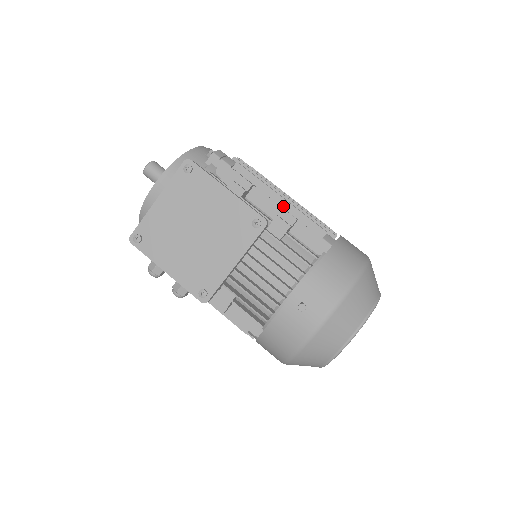
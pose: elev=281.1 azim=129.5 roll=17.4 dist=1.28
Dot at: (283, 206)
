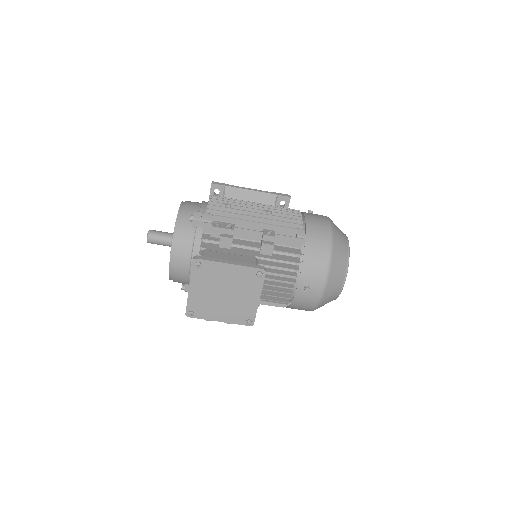
Dot at: (260, 227)
